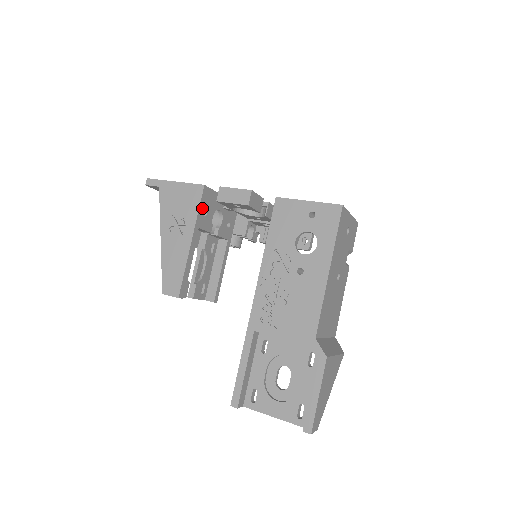
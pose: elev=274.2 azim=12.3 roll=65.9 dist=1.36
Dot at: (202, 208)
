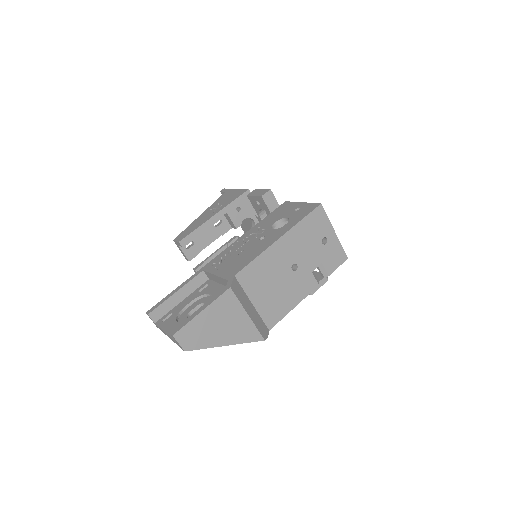
Dot at: (238, 203)
